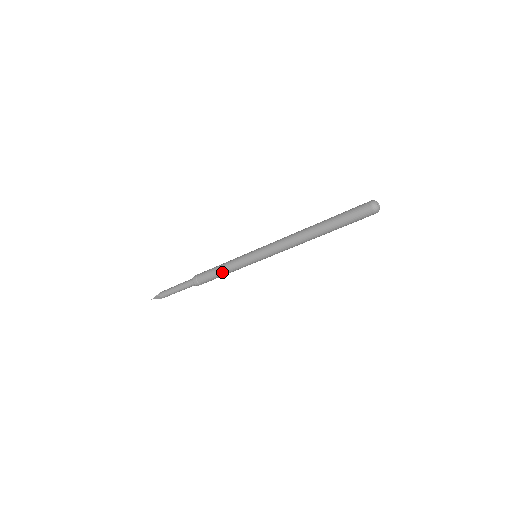
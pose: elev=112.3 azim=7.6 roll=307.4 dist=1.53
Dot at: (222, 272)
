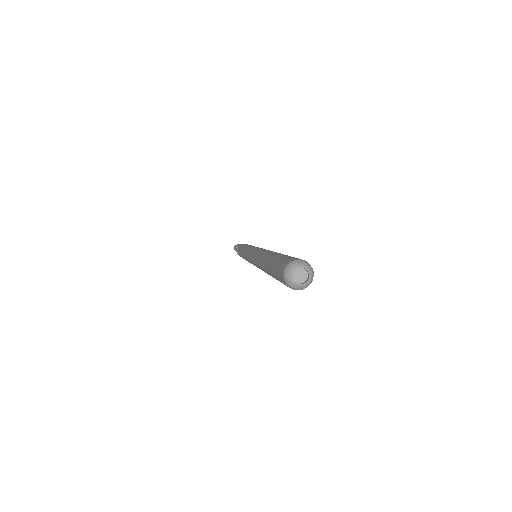
Dot at: occluded
